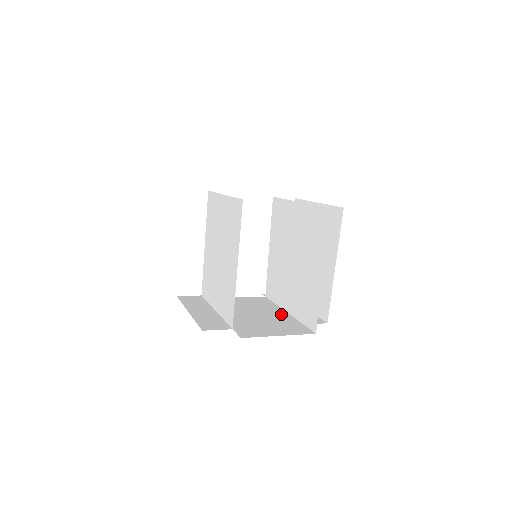
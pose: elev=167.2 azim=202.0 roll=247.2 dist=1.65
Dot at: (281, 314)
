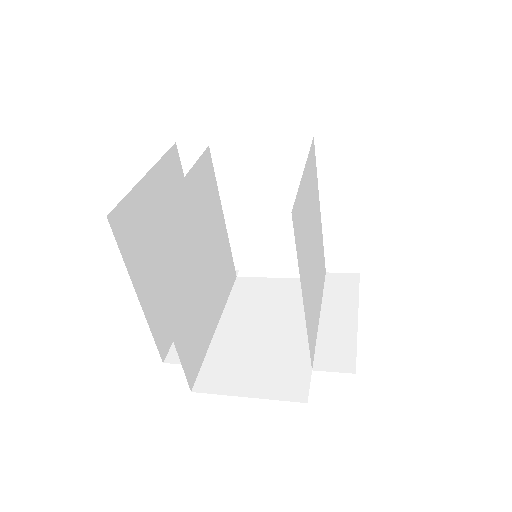
Dot at: (303, 334)
